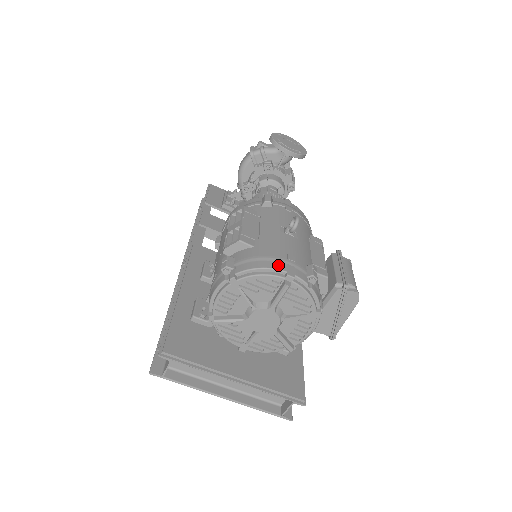
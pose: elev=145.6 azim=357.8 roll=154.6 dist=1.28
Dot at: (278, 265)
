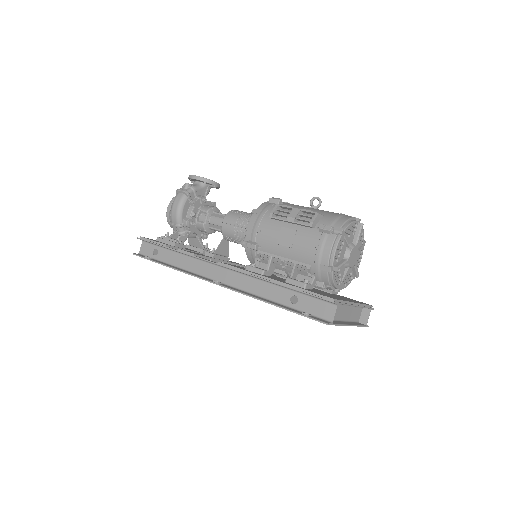
Dot at: (350, 216)
